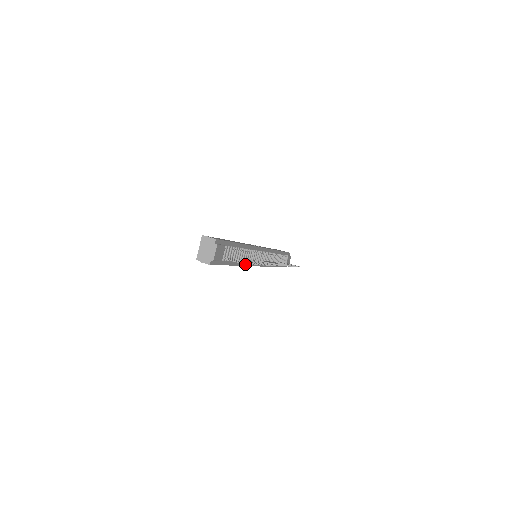
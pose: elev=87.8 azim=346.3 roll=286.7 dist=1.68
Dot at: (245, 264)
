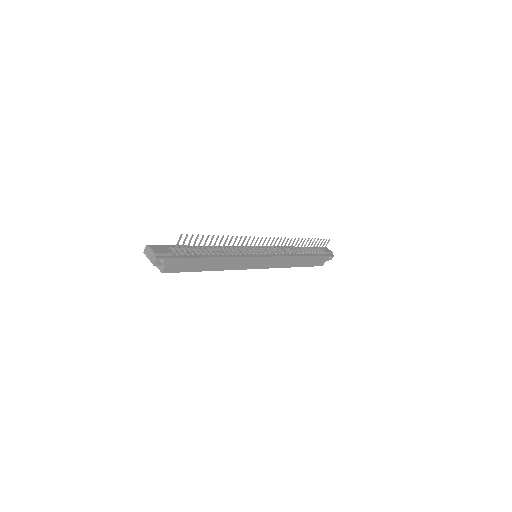
Dot at: (180, 235)
